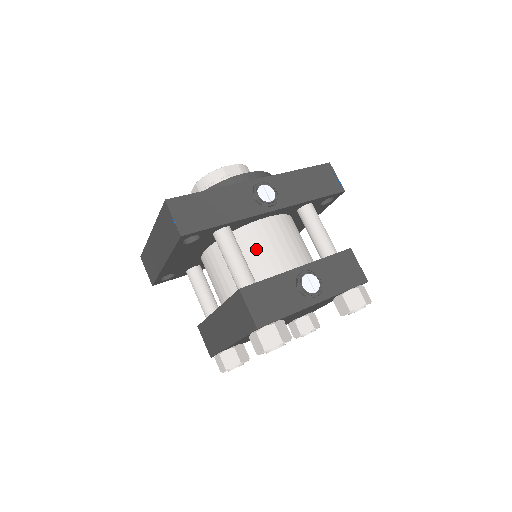
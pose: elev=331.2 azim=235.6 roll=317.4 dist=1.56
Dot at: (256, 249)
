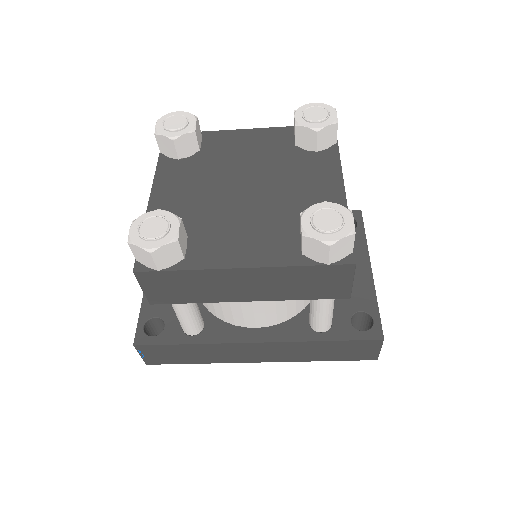
Dot at: occluded
